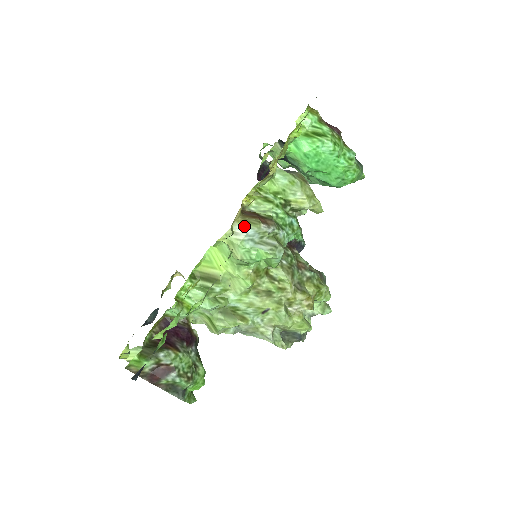
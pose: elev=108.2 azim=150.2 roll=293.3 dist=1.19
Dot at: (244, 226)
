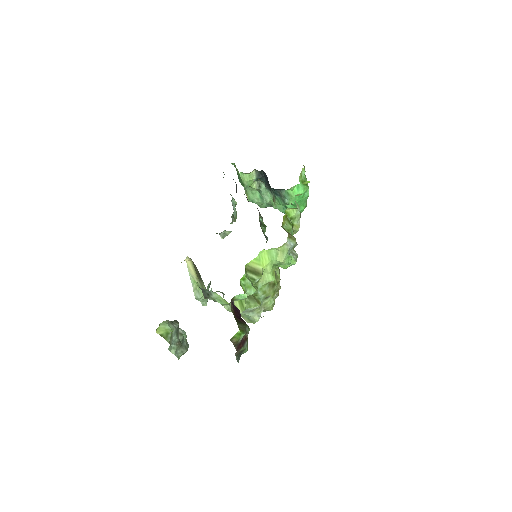
Dot at: (290, 240)
